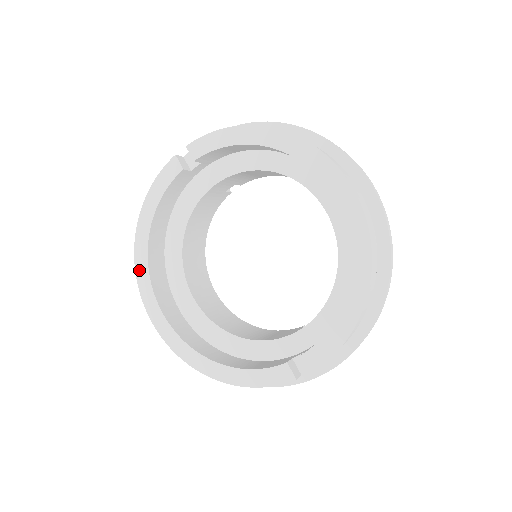
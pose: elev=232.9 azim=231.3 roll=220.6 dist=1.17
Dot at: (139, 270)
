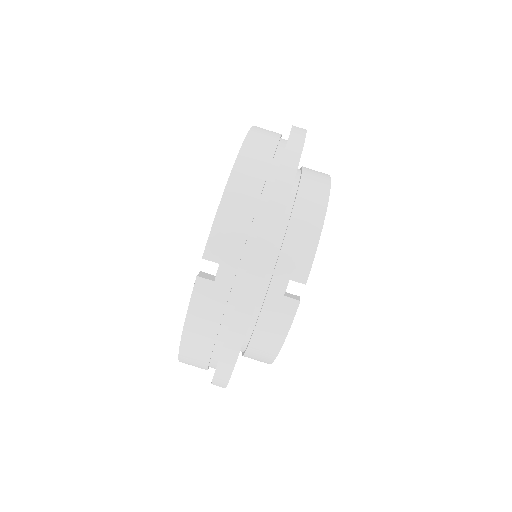
Dot at: occluded
